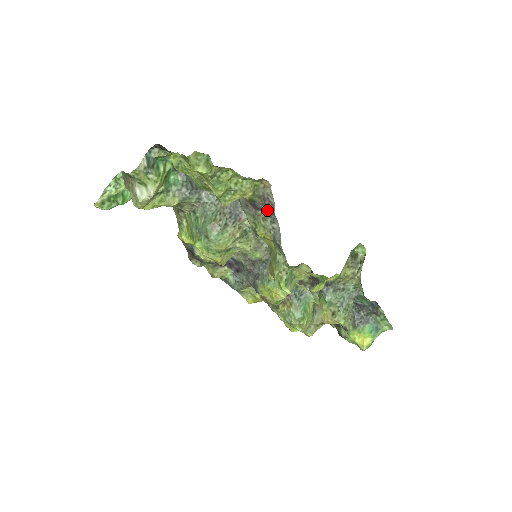
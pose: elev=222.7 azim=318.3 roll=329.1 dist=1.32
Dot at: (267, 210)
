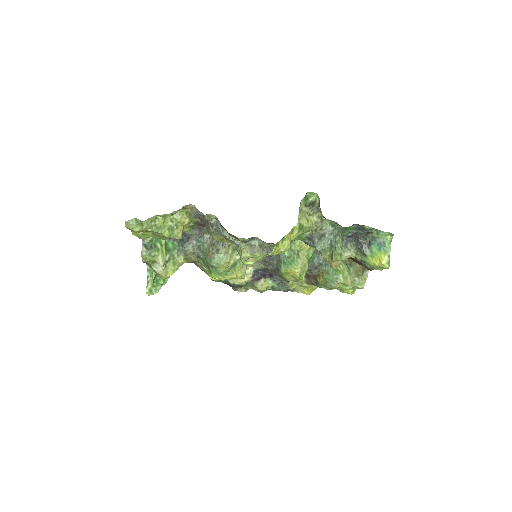
Dot at: (204, 222)
